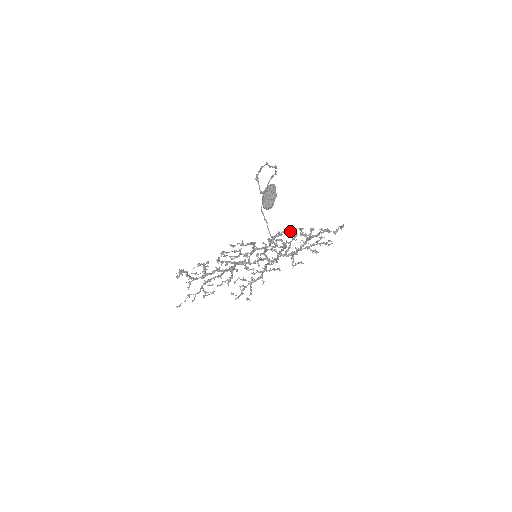
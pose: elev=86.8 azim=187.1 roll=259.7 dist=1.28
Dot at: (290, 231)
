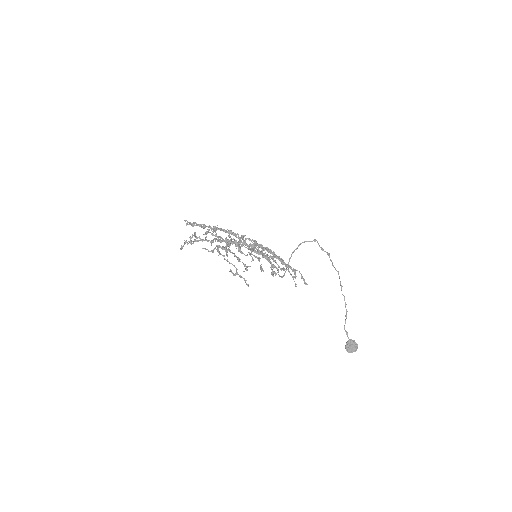
Dot at: occluded
